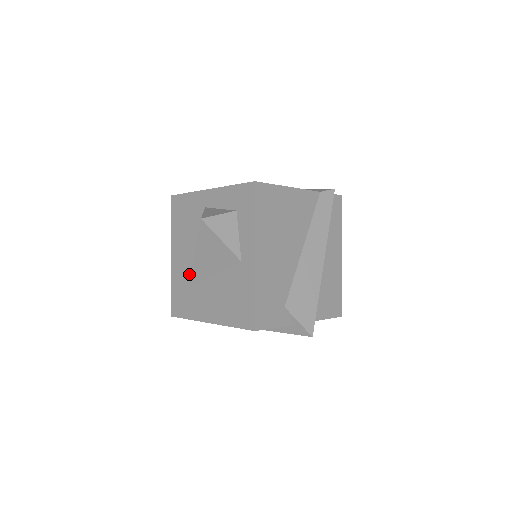
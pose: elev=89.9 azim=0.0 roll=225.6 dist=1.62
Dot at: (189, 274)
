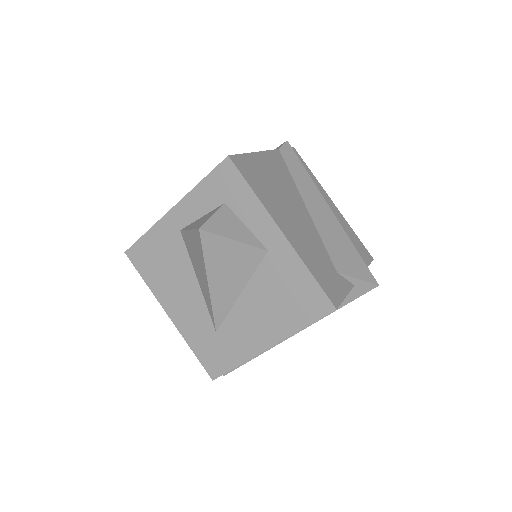
Dot at: (207, 316)
